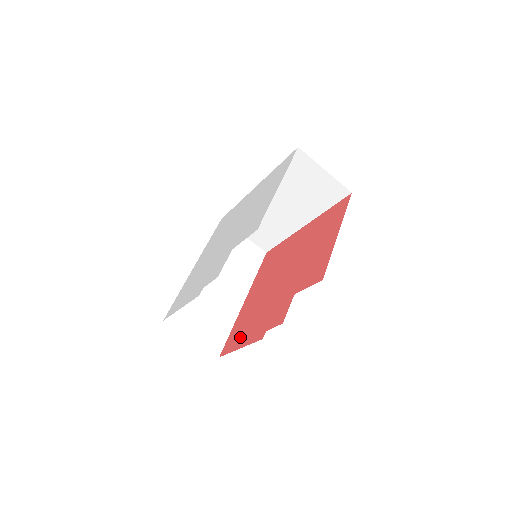
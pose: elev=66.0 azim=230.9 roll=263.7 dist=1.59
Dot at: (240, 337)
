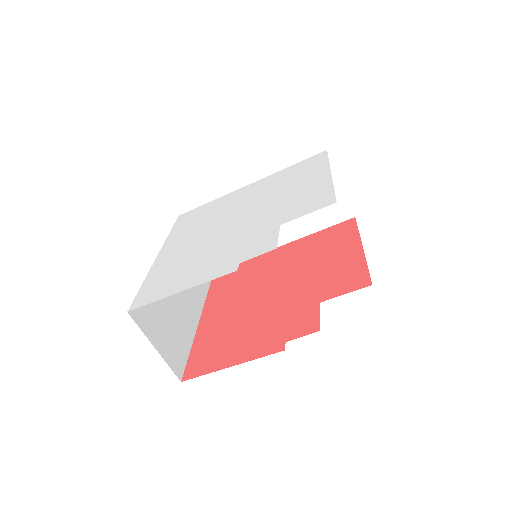
Dot at: (222, 354)
